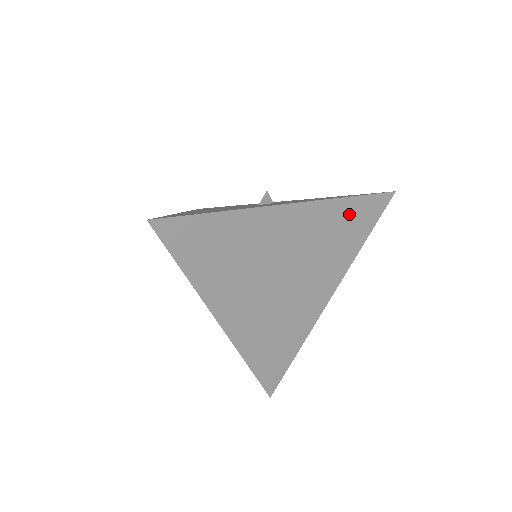
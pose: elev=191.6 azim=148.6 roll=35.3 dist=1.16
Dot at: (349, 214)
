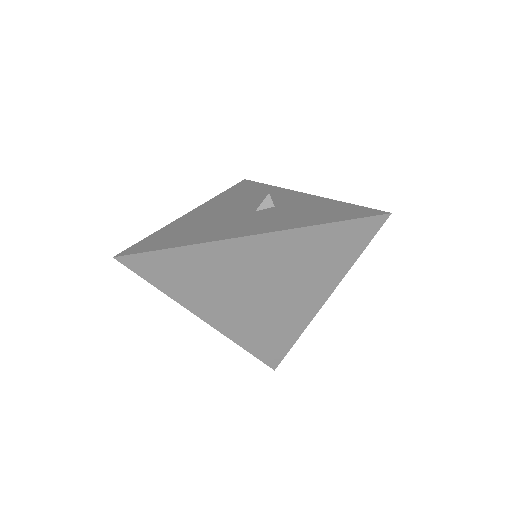
Dot at: (329, 238)
